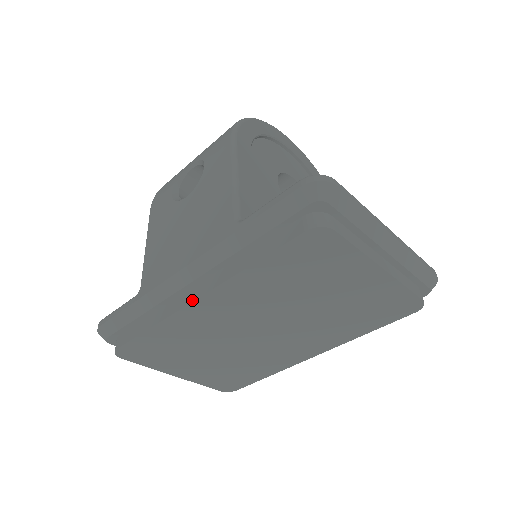
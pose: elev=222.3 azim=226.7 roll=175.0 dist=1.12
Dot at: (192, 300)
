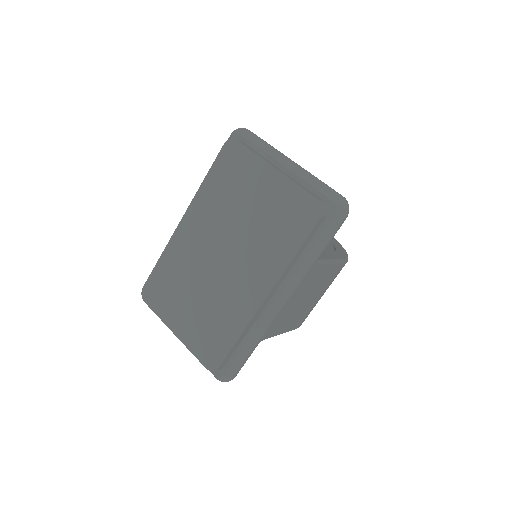
Dot at: (180, 223)
